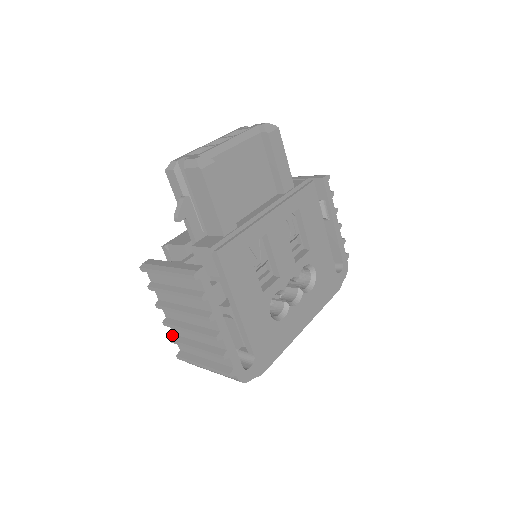
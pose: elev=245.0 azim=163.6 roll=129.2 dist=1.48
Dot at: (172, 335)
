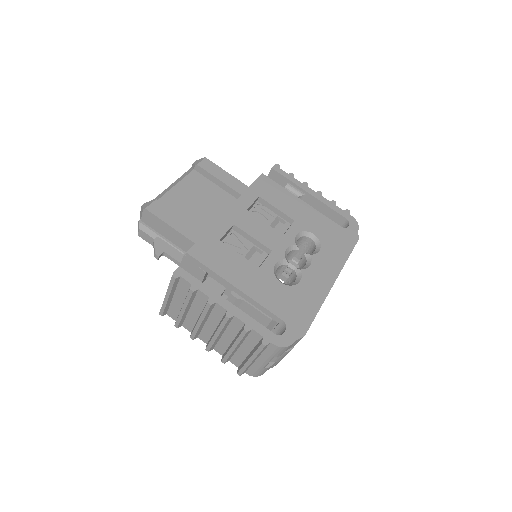
Dot at: (222, 357)
